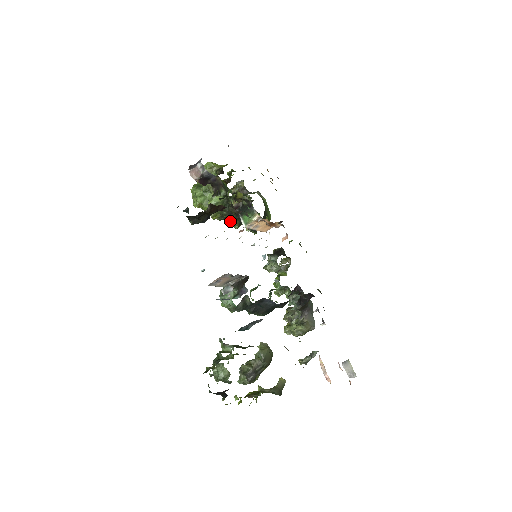
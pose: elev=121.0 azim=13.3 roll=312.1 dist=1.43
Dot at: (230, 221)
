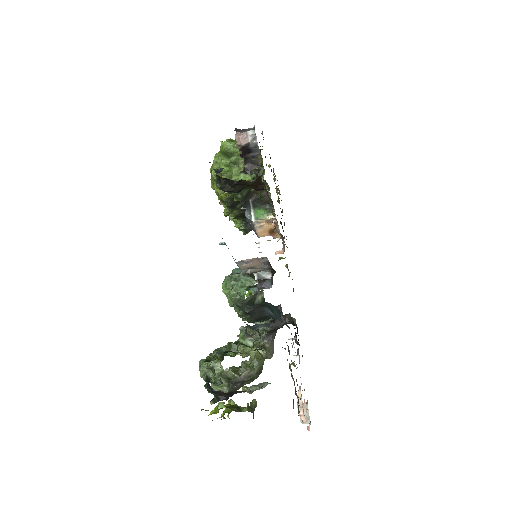
Dot at: (232, 208)
